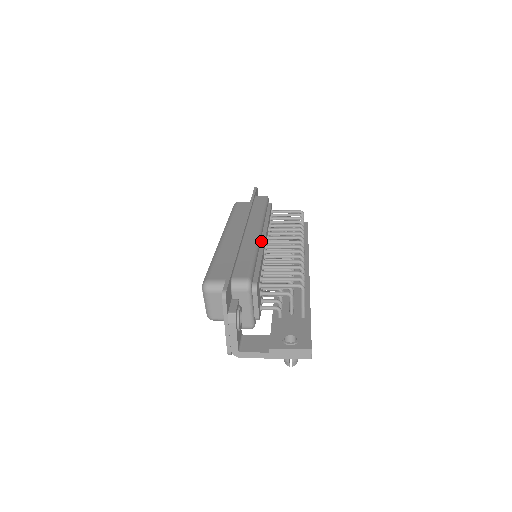
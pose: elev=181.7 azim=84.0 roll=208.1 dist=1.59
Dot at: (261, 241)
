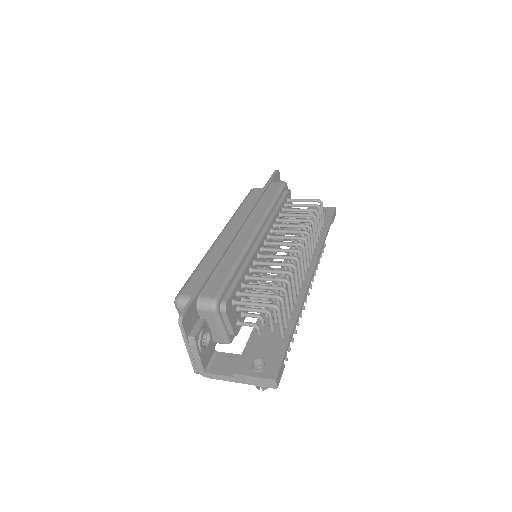
Dot at: (255, 244)
